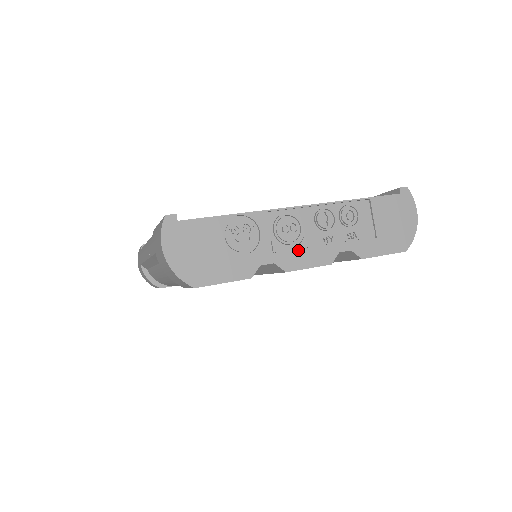
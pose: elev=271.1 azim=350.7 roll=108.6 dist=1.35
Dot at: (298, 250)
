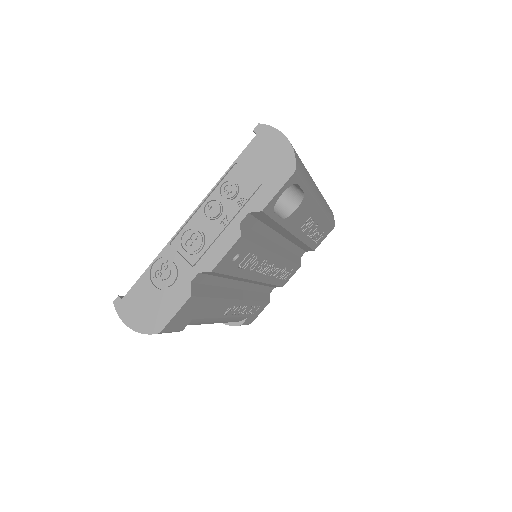
Dot at: (209, 249)
